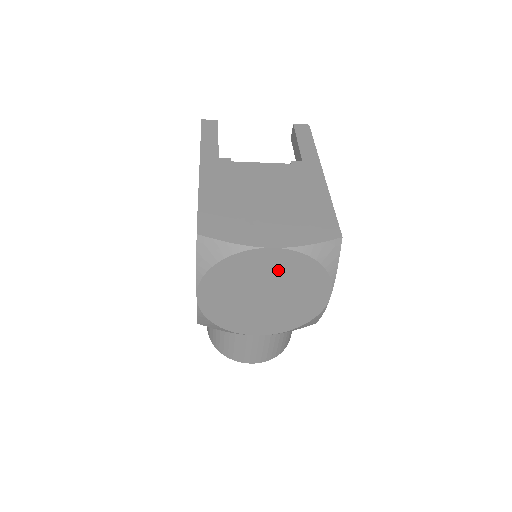
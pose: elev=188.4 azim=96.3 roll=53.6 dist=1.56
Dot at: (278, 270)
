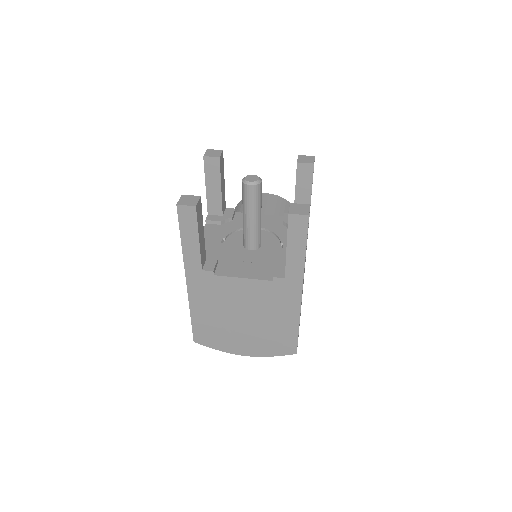
Dot at: occluded
